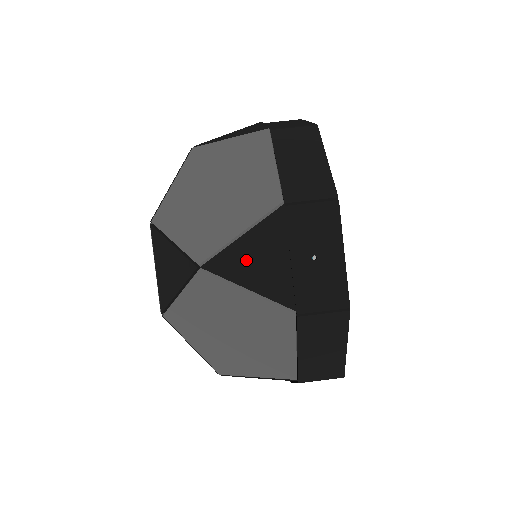
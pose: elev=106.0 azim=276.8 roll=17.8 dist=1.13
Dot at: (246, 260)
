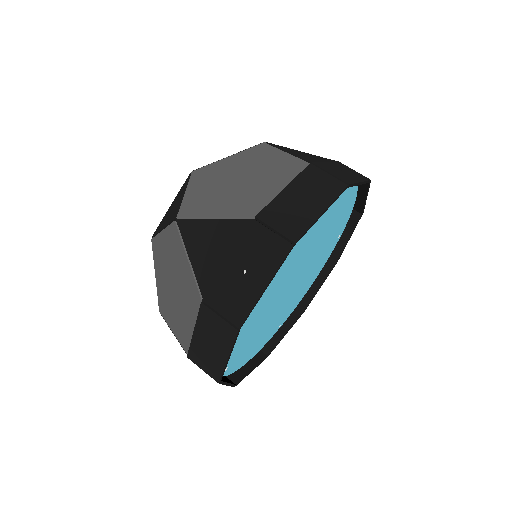
Dot at: (297, 152)
